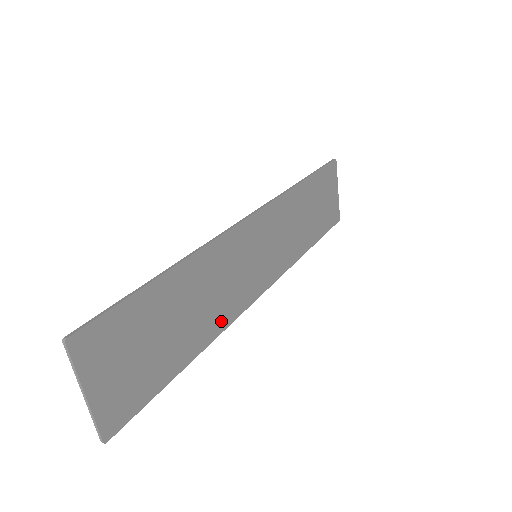
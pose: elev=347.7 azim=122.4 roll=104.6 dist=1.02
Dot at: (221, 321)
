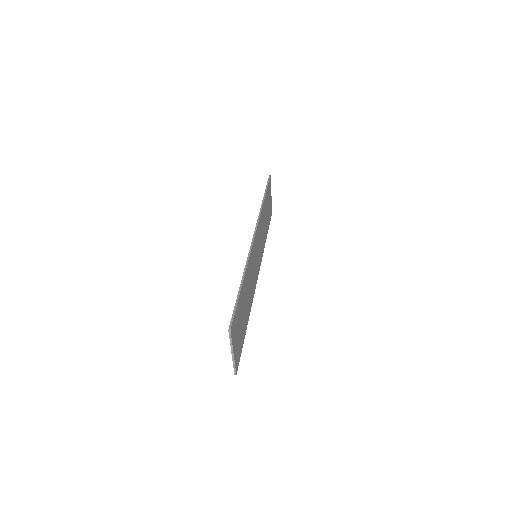
Dot at: (251, 299)
